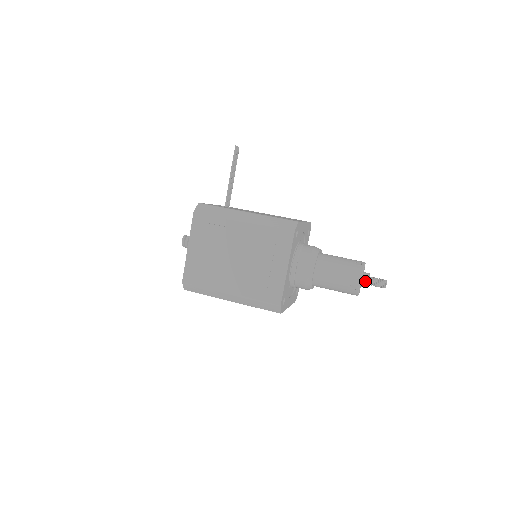
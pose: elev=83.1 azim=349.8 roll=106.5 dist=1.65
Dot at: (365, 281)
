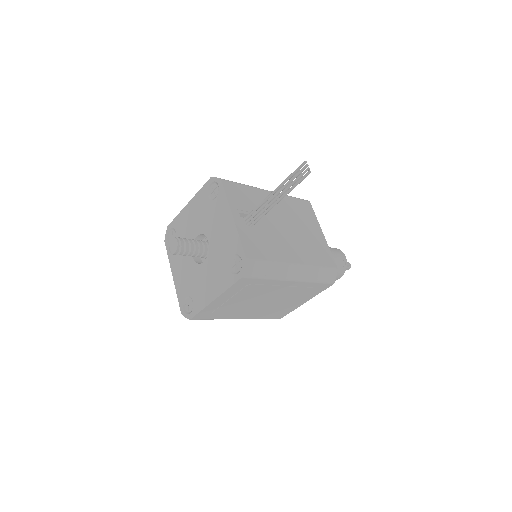
Dot at: occluded
